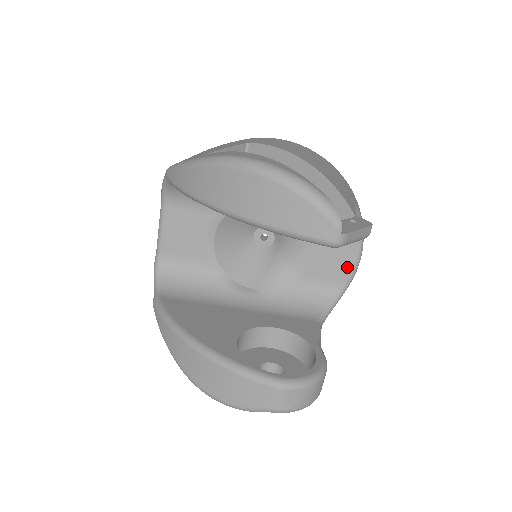
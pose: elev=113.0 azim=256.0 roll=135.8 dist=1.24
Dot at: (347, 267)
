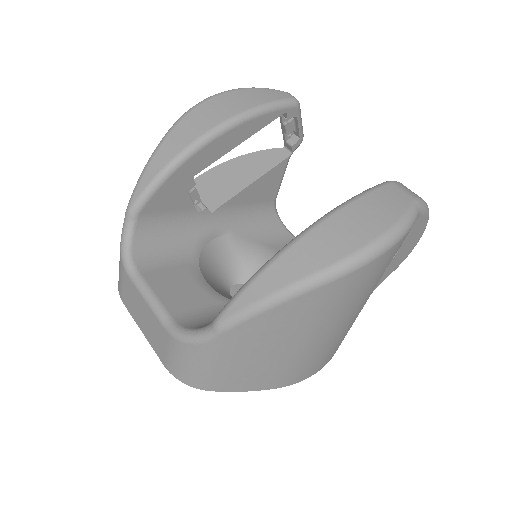
Dot at: occluded
